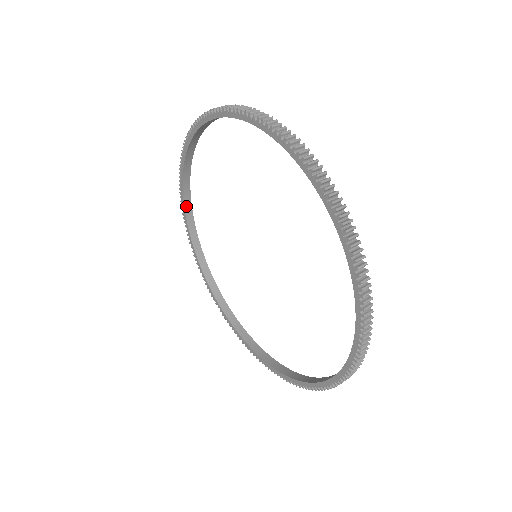
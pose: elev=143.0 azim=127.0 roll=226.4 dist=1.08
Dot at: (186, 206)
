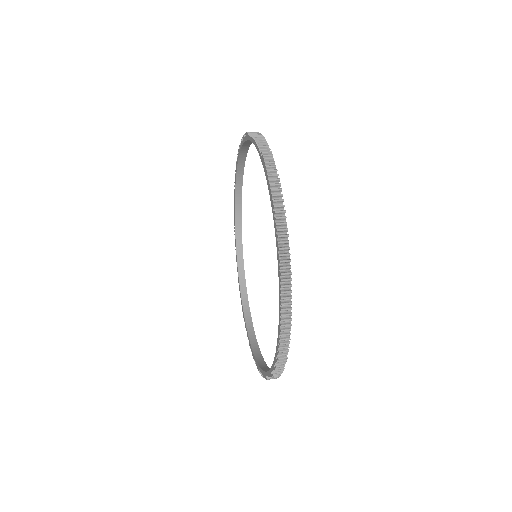
Dot at: (243, 297)
